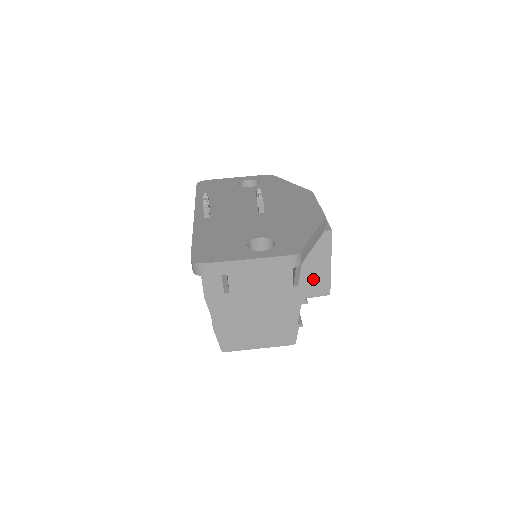
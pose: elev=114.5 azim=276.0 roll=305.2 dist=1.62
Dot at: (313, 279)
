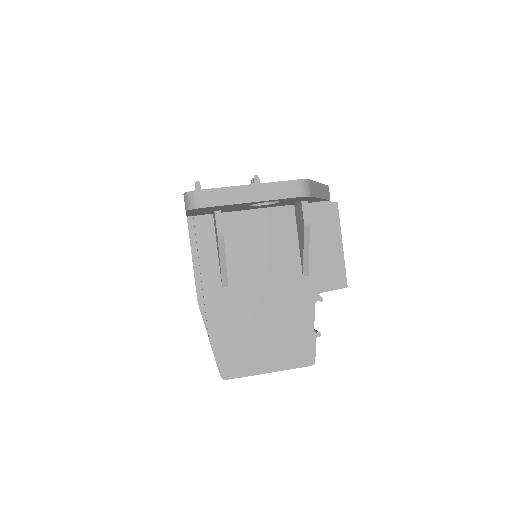
Dot at: (325, 266)
